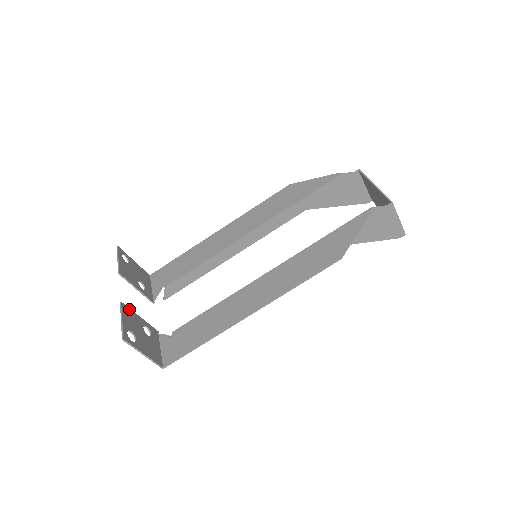
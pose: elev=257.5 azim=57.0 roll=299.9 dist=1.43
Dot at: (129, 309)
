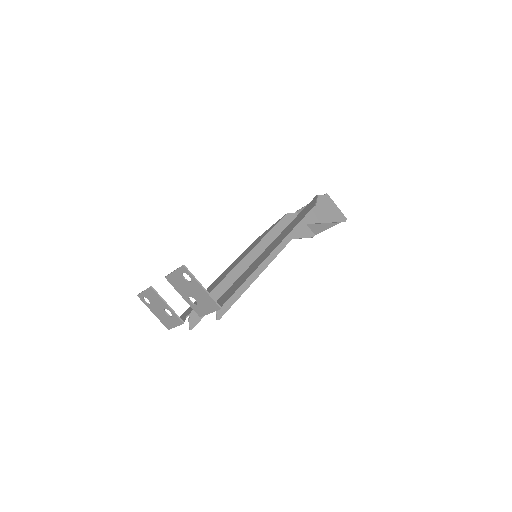
Dot at: (173, 284)
